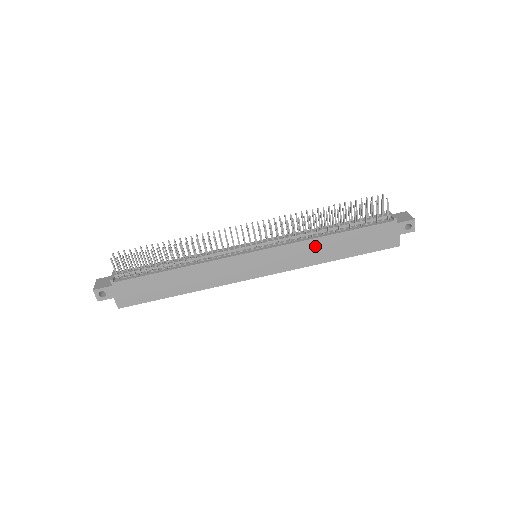
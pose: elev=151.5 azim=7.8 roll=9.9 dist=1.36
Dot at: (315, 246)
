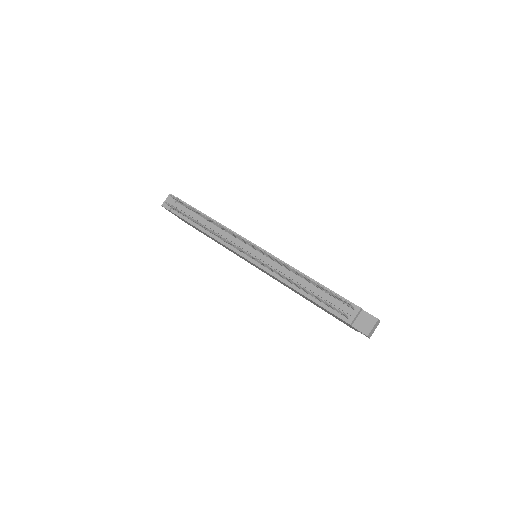
Dot at: (289, 287)
